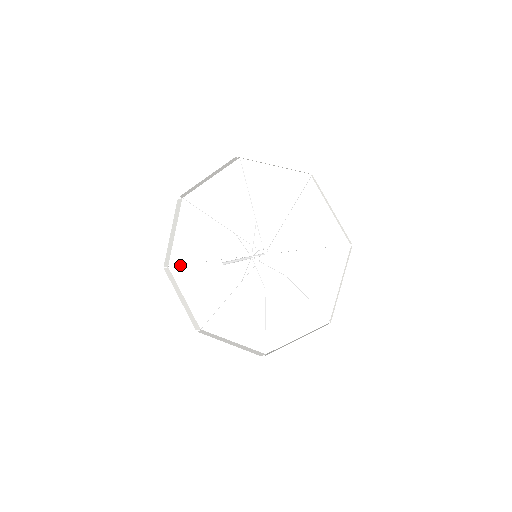
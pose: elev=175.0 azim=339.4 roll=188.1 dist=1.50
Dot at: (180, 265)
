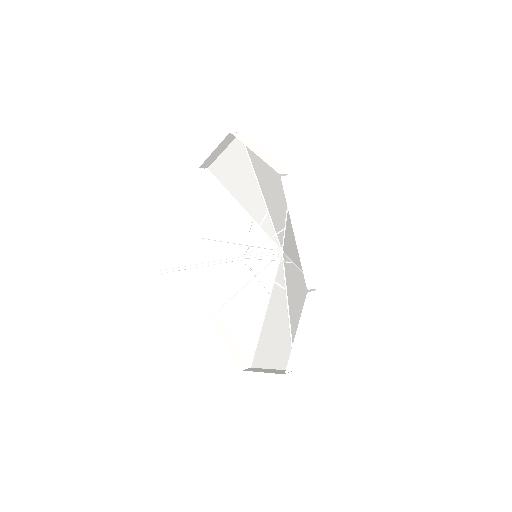
Dot at: (223, 305)
